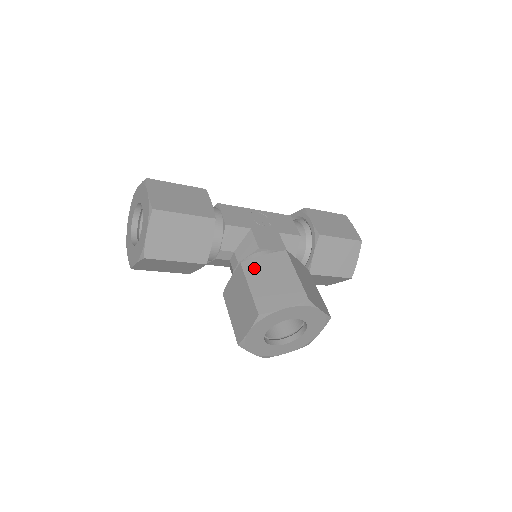
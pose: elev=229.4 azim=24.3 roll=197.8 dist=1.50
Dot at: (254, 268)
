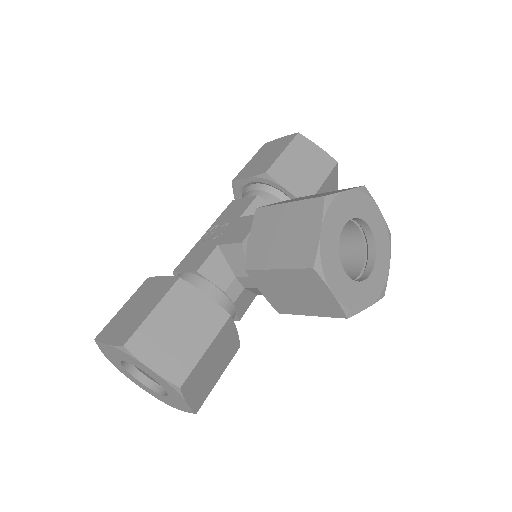
Dot at: (258, 255)
